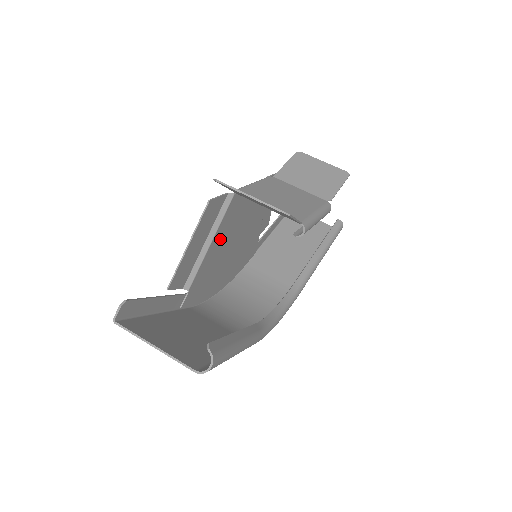
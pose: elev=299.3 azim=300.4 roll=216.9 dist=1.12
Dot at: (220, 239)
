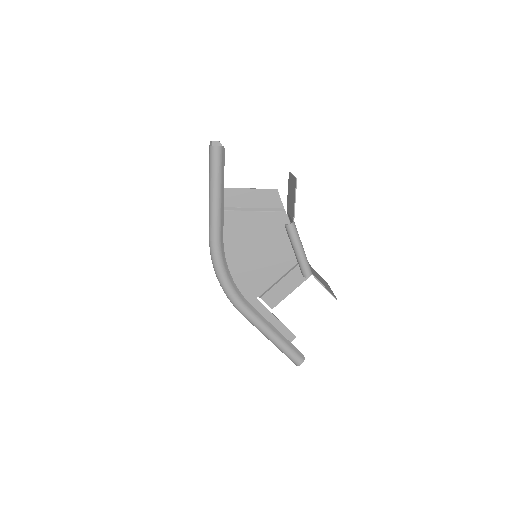
Dot at: (258, 222)
